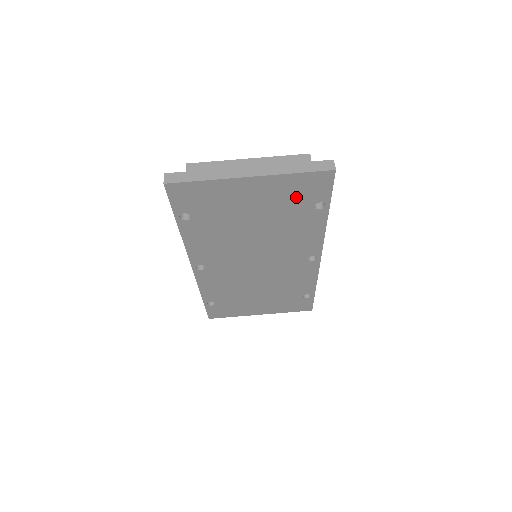
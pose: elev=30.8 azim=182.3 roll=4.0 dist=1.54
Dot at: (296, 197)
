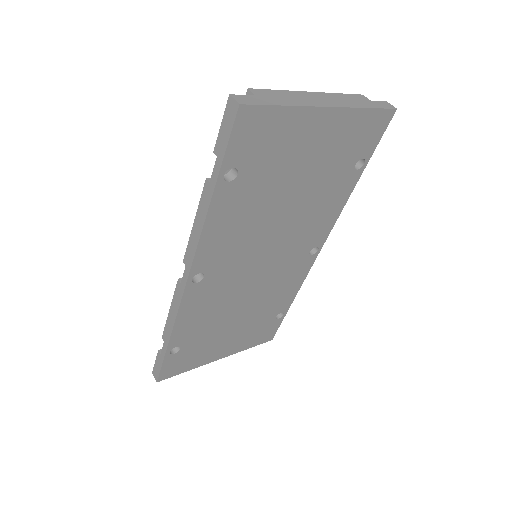
Dot at: (349, 148)
